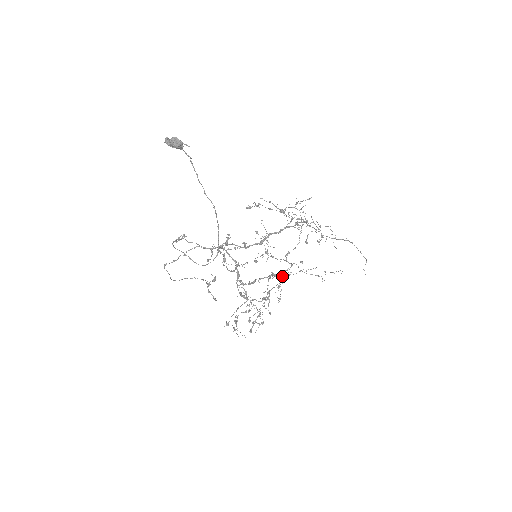
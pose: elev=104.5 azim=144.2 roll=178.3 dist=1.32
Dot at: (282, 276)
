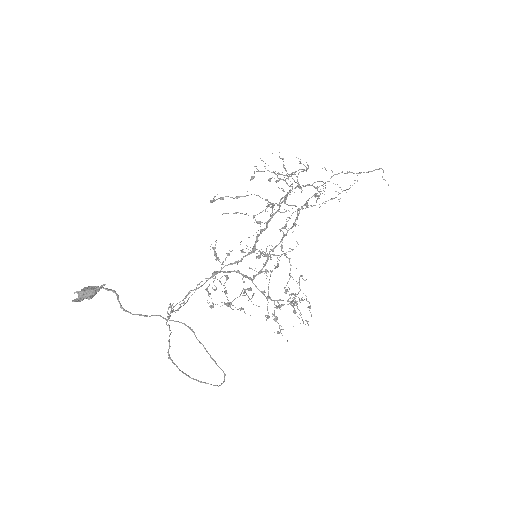
Dot at: (299, 283)
